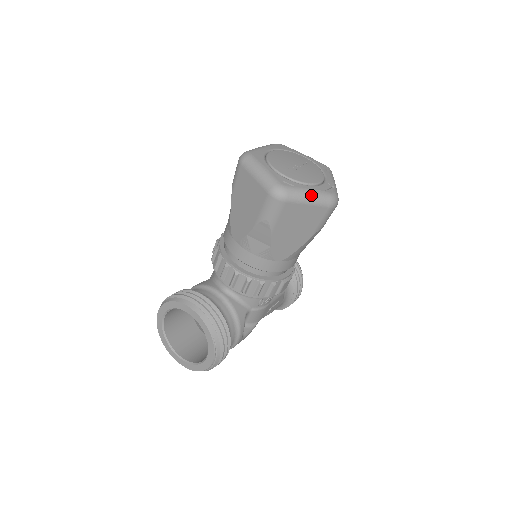
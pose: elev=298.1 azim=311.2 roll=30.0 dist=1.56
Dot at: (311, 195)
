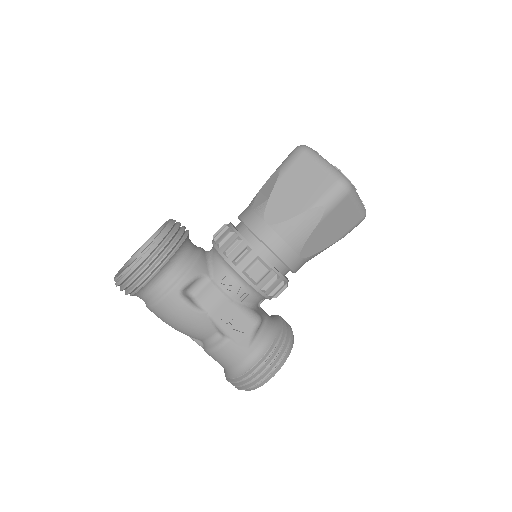
Dot at: (327, 162)
